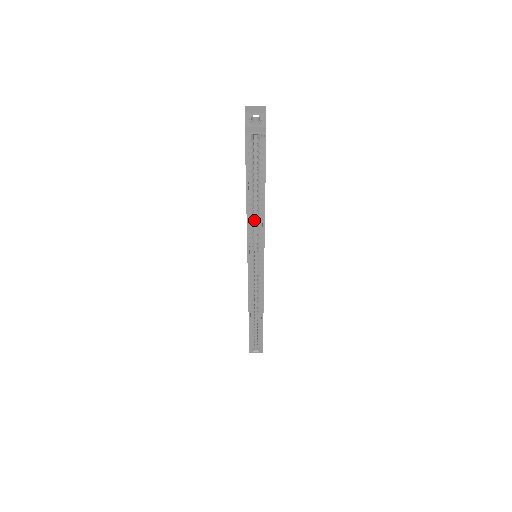
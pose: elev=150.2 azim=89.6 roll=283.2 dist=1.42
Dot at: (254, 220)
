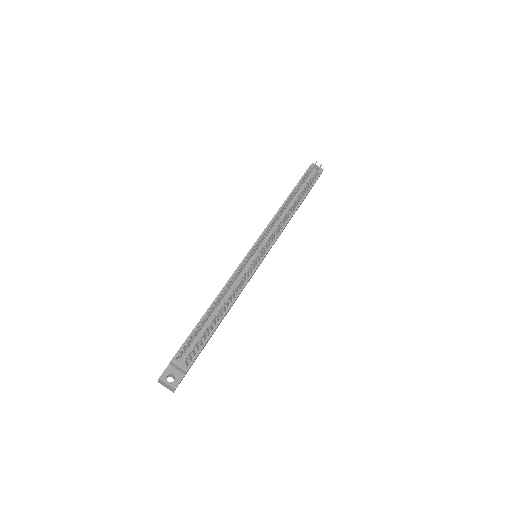
Dot at: occluded
